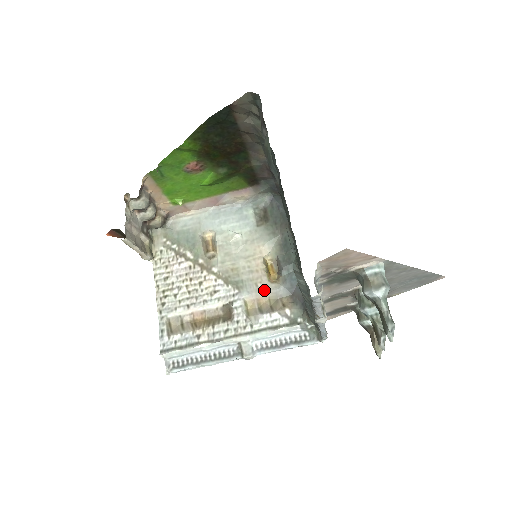
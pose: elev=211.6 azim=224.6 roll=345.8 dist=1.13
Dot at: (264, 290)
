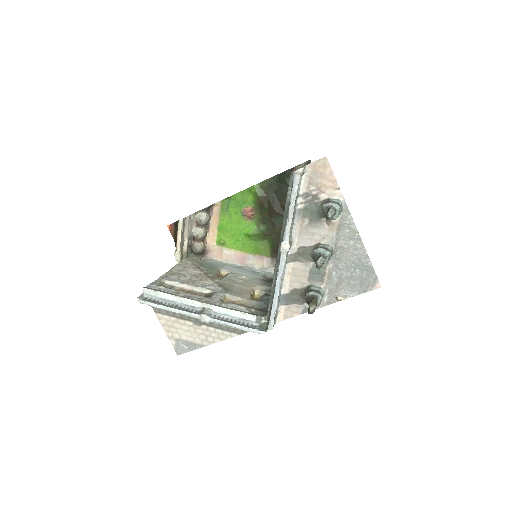
Dot at: (243, 298)
